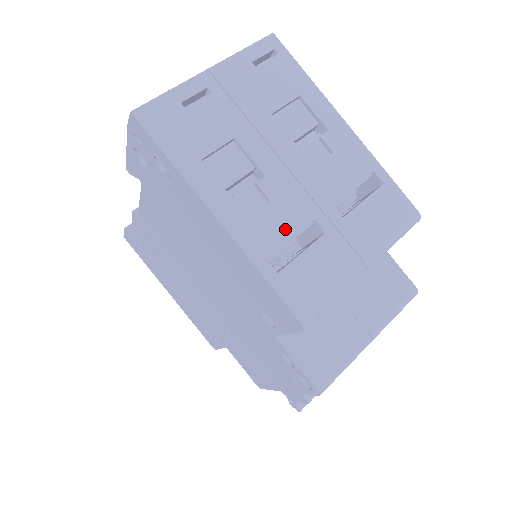
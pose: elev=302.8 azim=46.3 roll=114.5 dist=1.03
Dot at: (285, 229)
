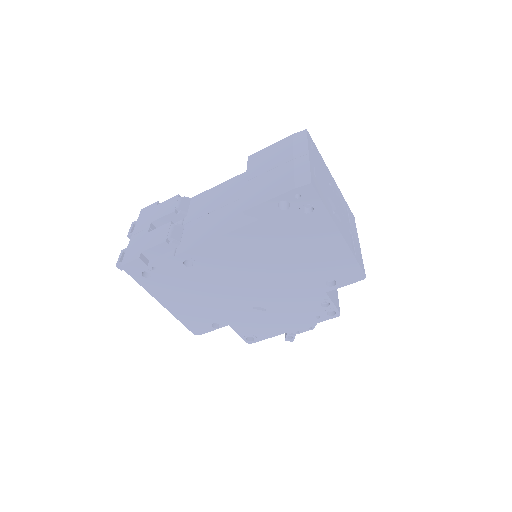
Dot at: (348, 234)
